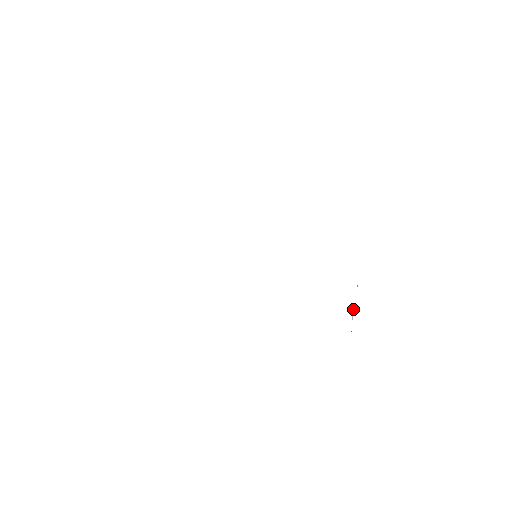
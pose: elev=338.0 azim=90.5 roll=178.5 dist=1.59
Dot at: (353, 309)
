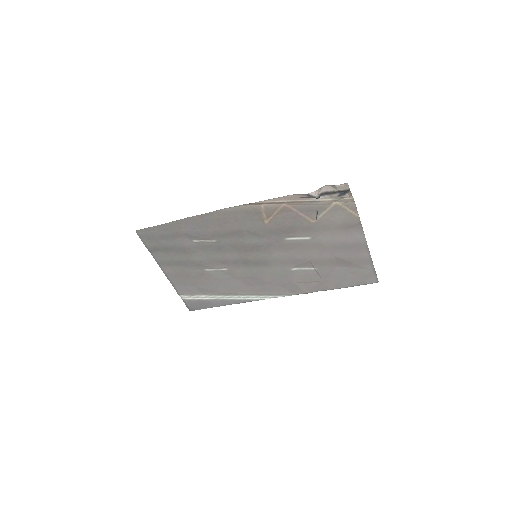
Dot at: (316, 212)
